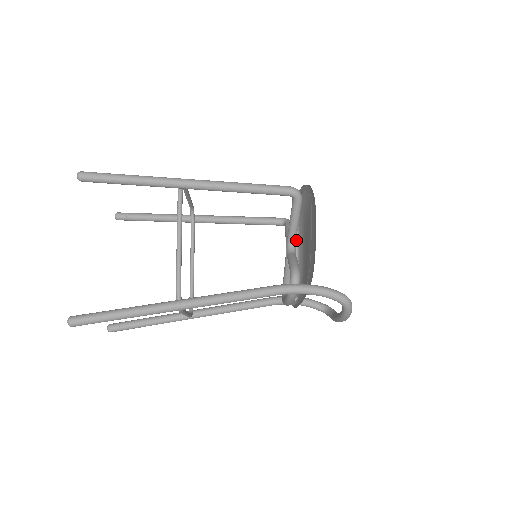
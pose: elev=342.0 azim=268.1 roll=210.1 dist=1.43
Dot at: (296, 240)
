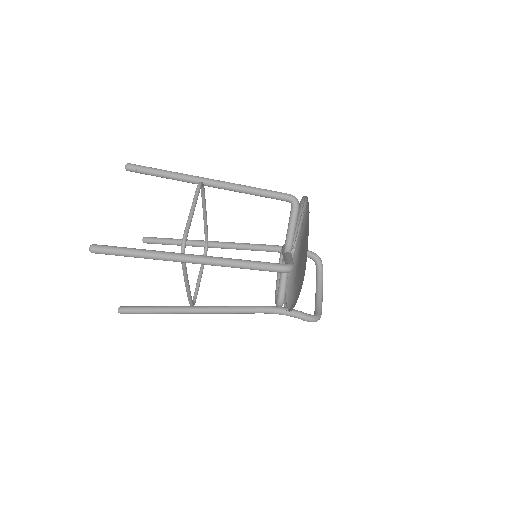
Dot at: (304, 205)
